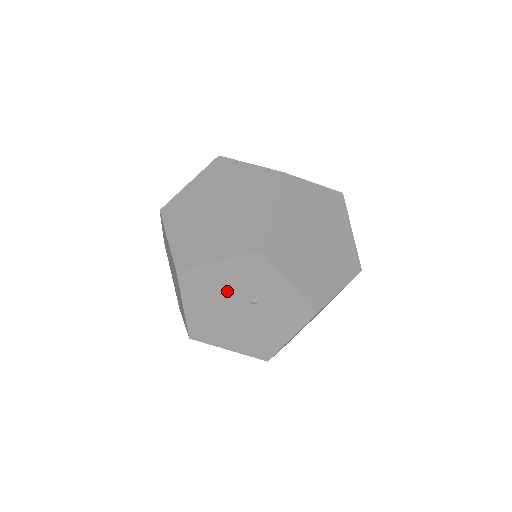
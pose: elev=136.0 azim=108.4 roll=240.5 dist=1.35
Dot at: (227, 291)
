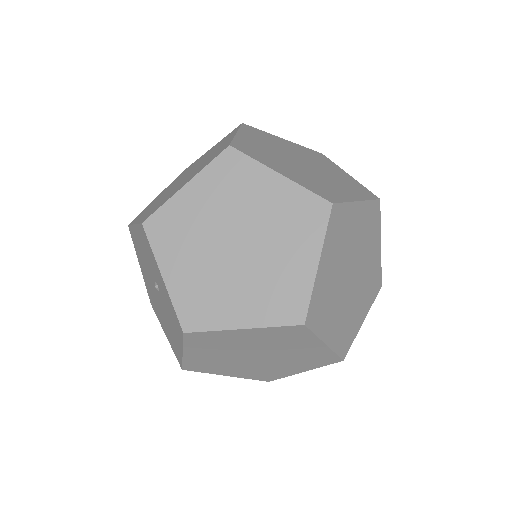
Dot at: (146, 263)
